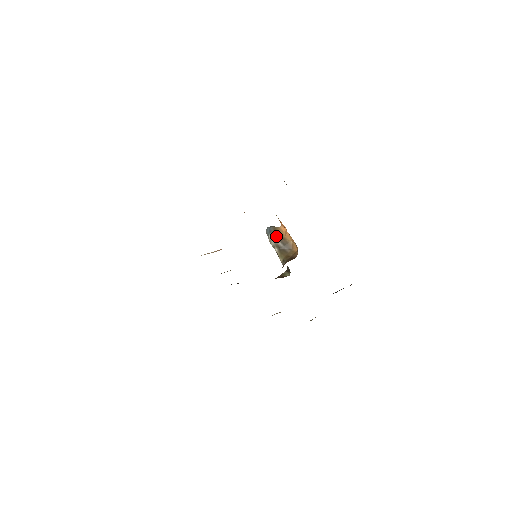
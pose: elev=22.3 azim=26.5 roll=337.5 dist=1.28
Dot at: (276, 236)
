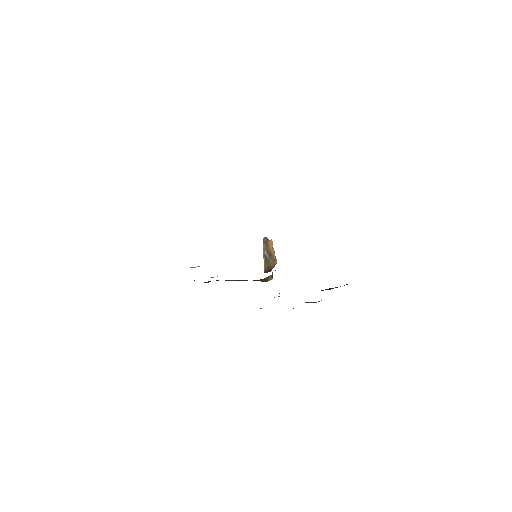
Dot at: (265, 247)
